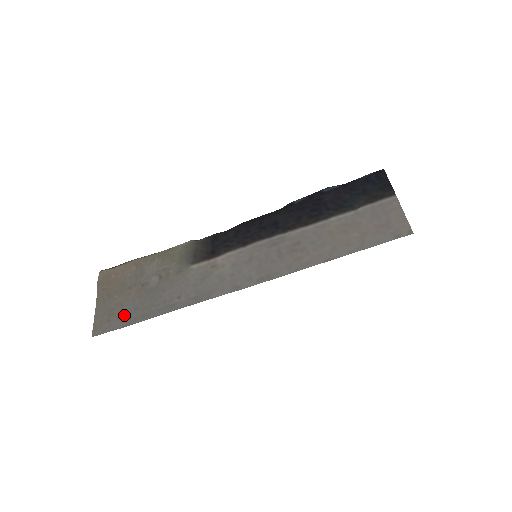
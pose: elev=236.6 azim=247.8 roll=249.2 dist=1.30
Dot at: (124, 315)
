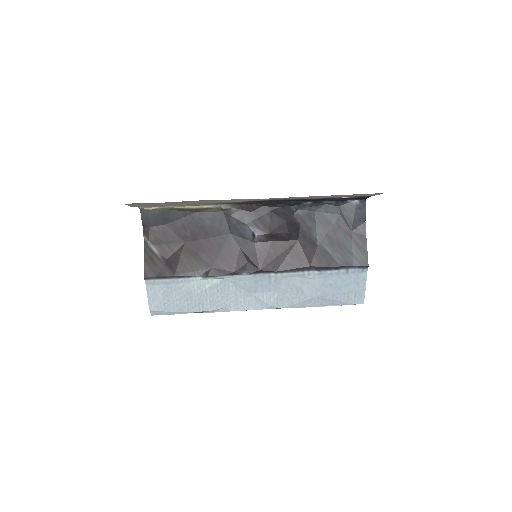
Dot at: (156, 204)
